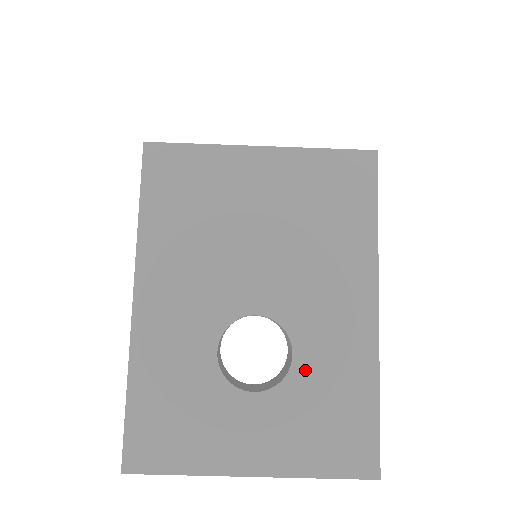
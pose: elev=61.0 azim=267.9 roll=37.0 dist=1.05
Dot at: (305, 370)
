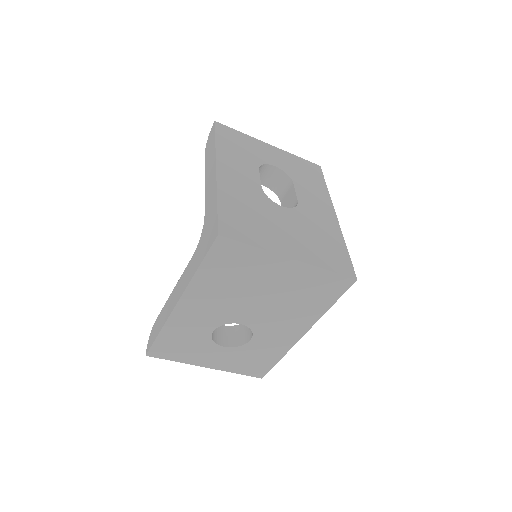
Dot at: (253, 346)
